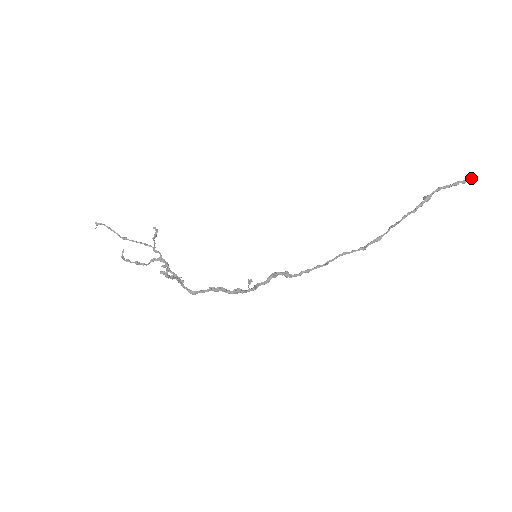
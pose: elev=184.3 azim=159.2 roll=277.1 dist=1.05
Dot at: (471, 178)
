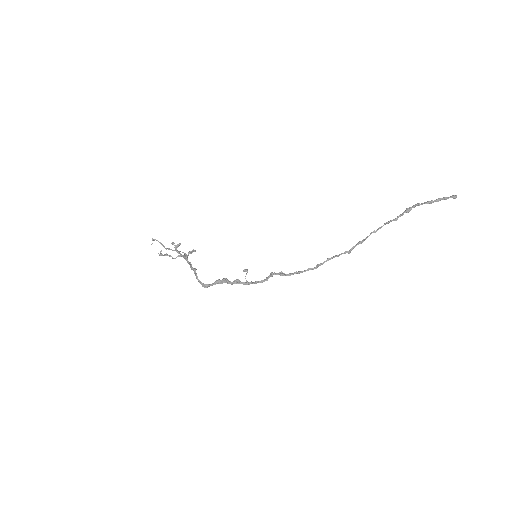
Dot at: (453, 195)
